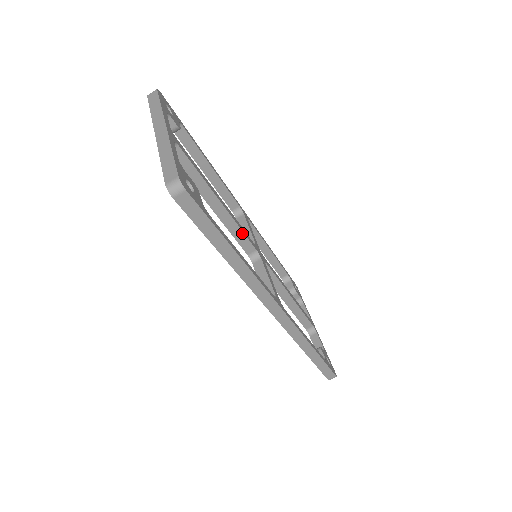
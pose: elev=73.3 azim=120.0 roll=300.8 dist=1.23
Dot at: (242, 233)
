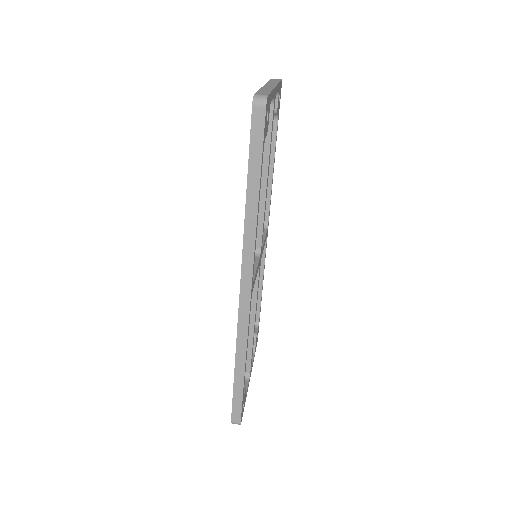
Dot at: (262, 222)
